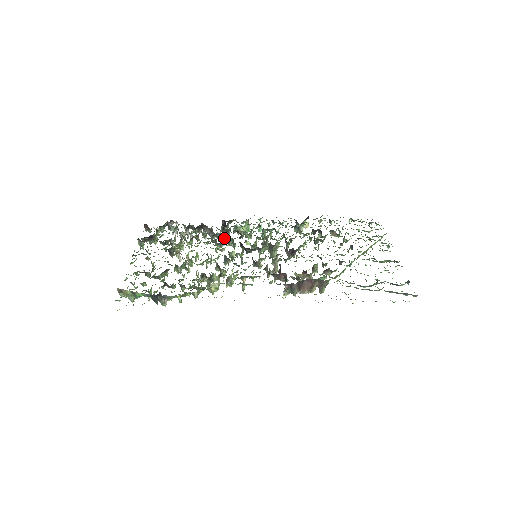
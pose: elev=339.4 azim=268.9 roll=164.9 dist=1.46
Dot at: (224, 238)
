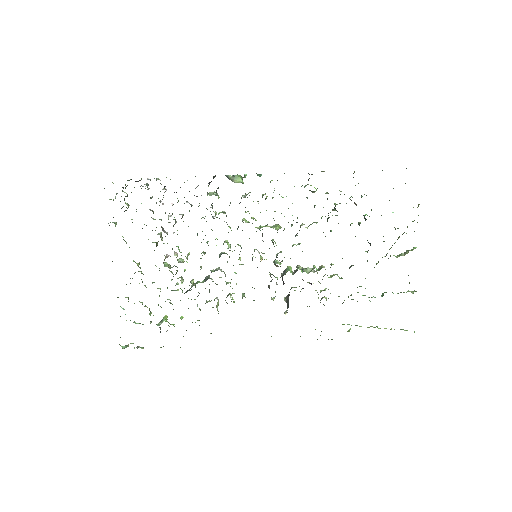
Dot at: occluded
